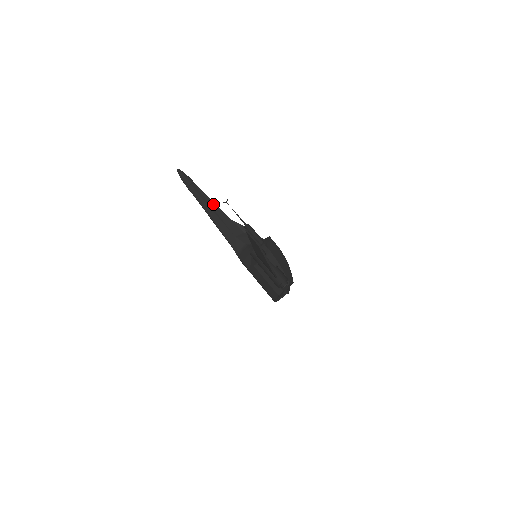
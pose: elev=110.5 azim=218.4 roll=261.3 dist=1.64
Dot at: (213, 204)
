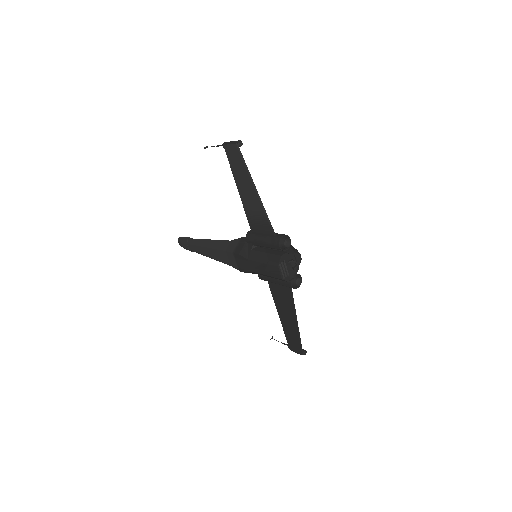
Dot at: occluded
